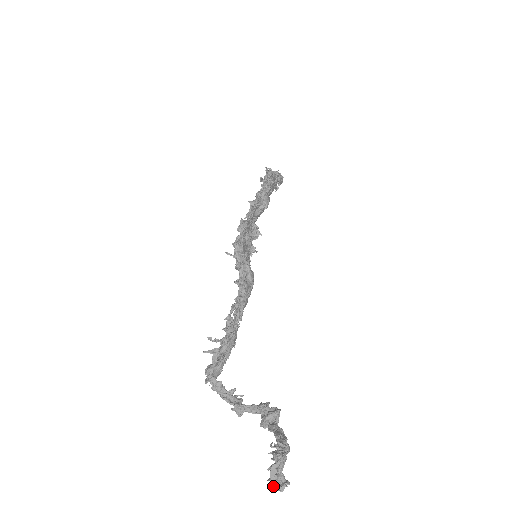
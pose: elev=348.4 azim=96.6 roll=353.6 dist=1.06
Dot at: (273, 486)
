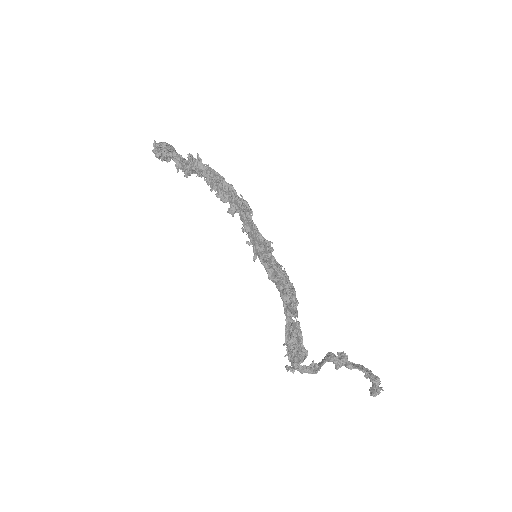
Dot at: (375, 396)
